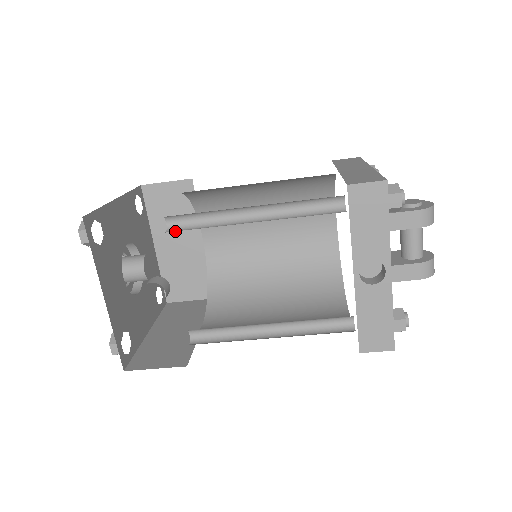
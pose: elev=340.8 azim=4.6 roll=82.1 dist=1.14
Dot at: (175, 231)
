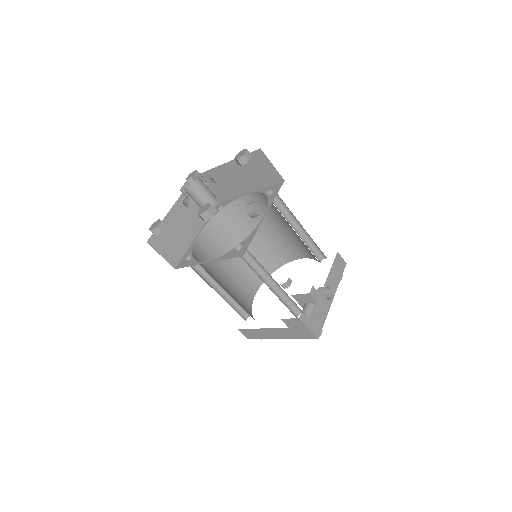
Dot at: (189, 213)
